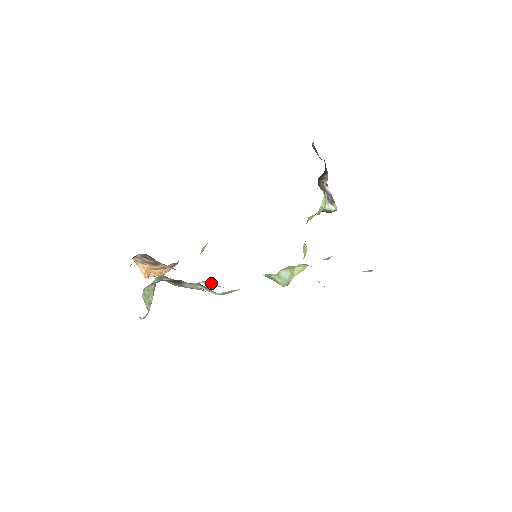
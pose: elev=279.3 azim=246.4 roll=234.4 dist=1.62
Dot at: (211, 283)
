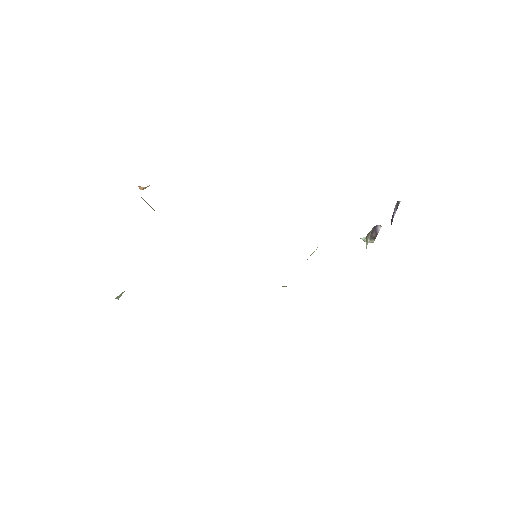
Dot at: occluded
